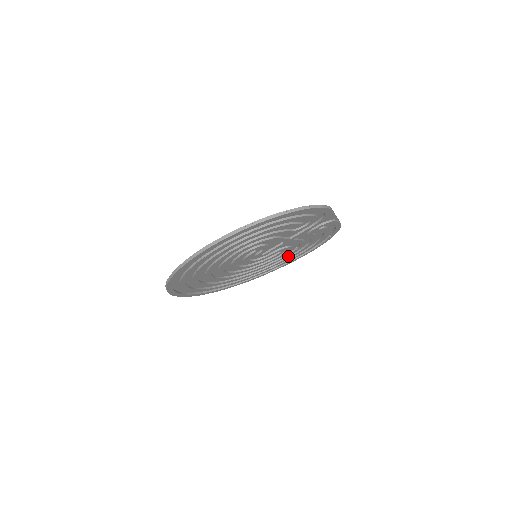
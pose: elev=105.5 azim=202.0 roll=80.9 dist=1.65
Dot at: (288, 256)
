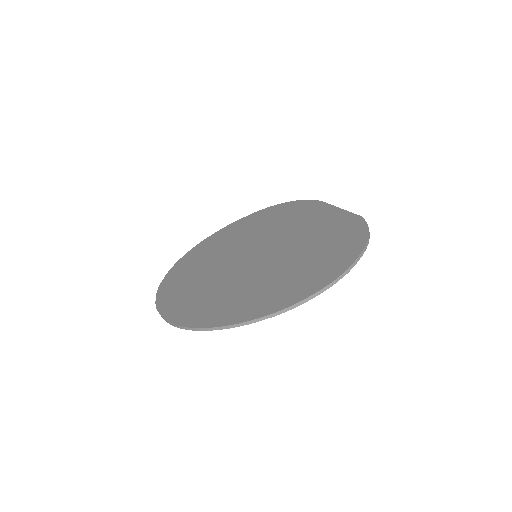
Dot at: (249, 228)
